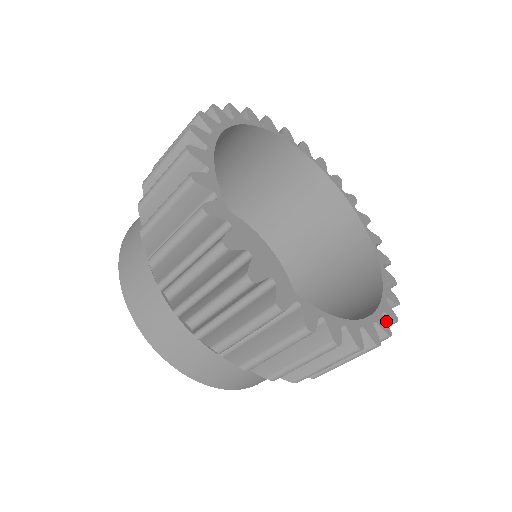
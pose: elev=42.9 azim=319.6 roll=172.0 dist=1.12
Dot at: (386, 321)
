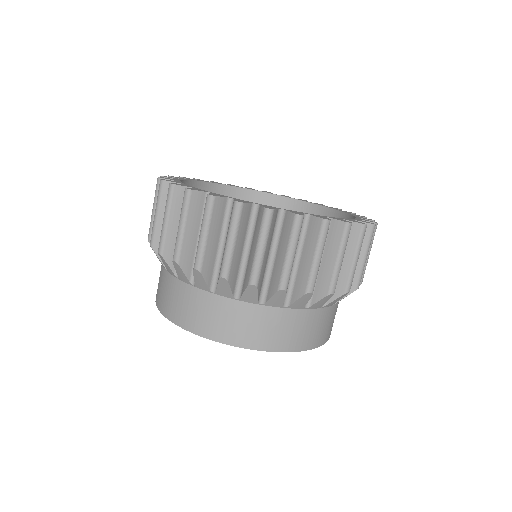
Dot at: (290, 218)
